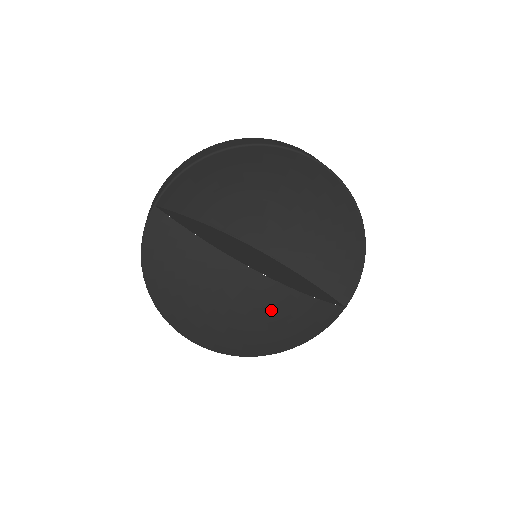
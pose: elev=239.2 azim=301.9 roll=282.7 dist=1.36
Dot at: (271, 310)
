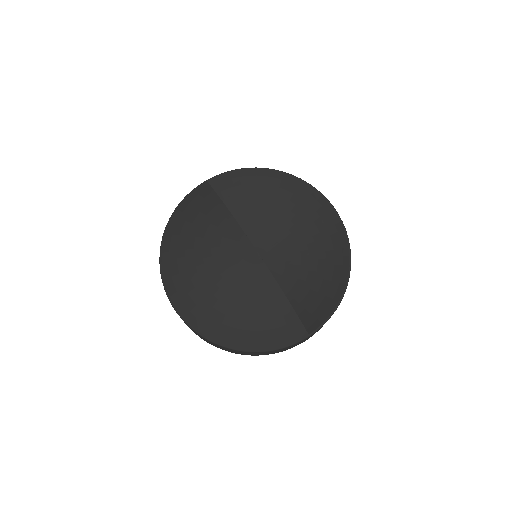
Dot at: (247, 287)
